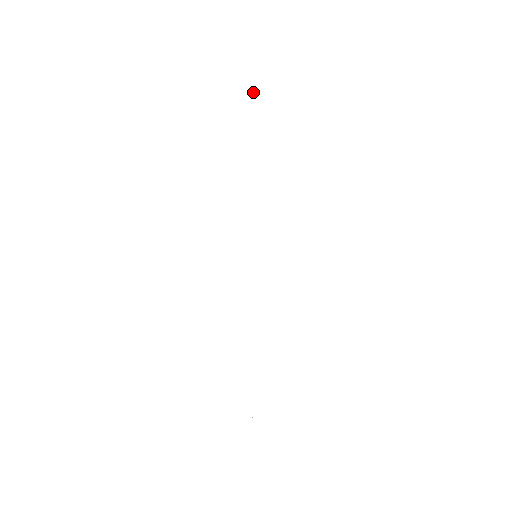
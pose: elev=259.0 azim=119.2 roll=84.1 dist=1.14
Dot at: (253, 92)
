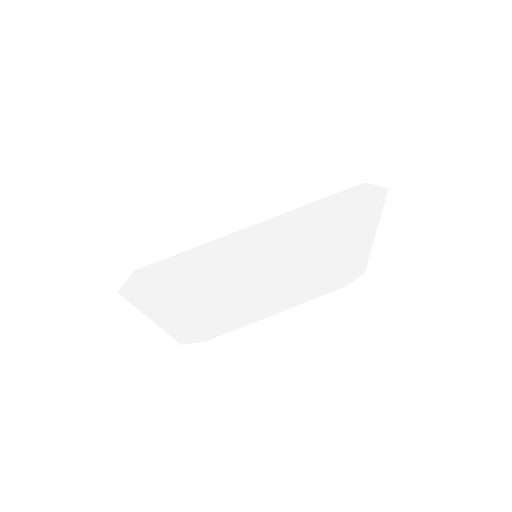
Dot at: (378, 207)
